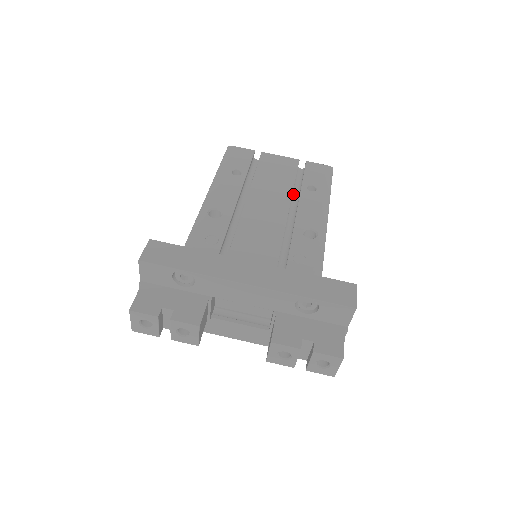
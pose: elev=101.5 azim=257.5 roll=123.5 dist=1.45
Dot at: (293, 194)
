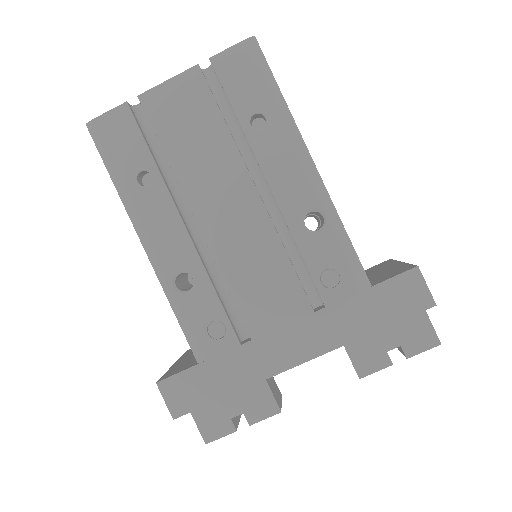
Dot at: (237, 142)
